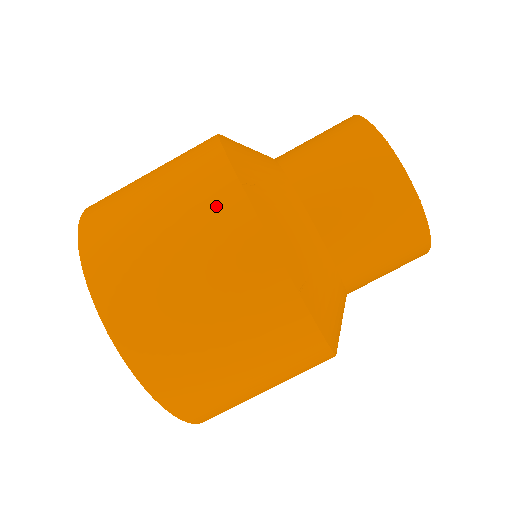
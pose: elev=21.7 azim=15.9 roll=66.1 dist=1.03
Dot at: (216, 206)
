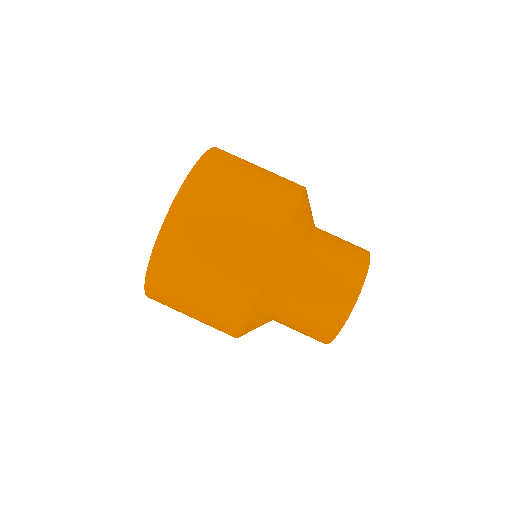
Dot at: (253, 257)
